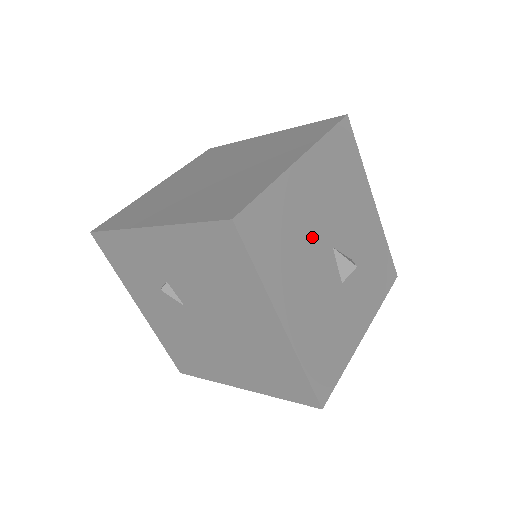
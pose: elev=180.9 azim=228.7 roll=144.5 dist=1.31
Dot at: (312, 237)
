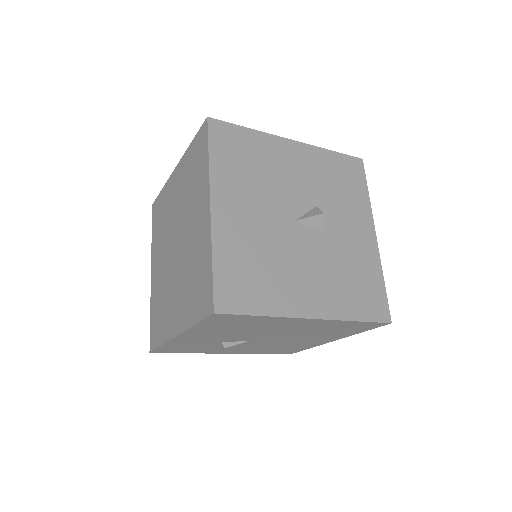
Dot at: (274, 239)
